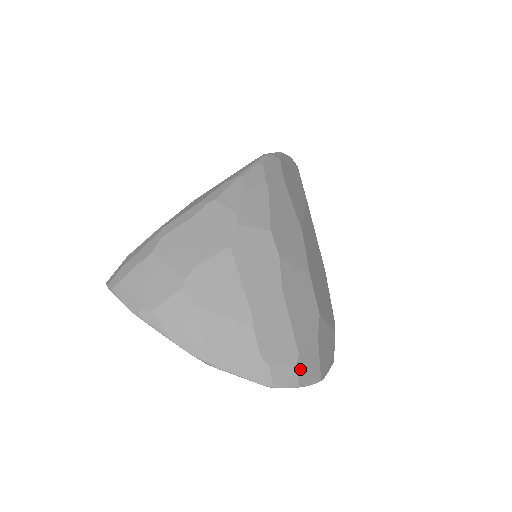
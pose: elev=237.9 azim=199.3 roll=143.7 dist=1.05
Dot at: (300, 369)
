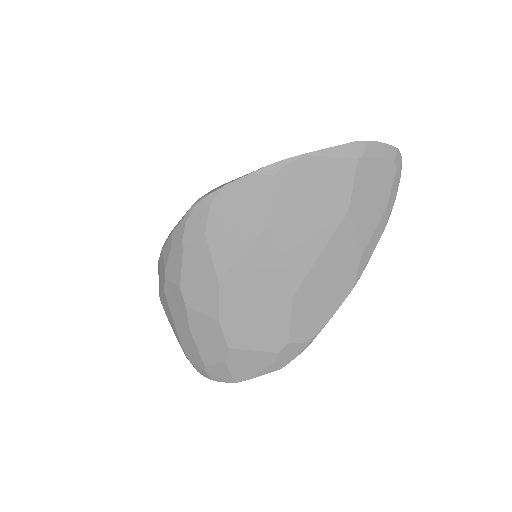
Dot at: (209, 373)
